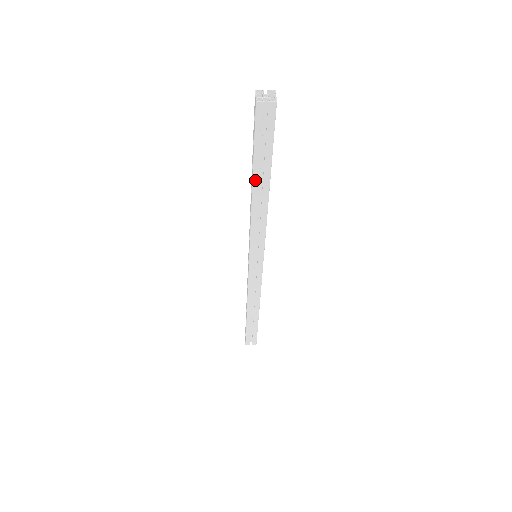
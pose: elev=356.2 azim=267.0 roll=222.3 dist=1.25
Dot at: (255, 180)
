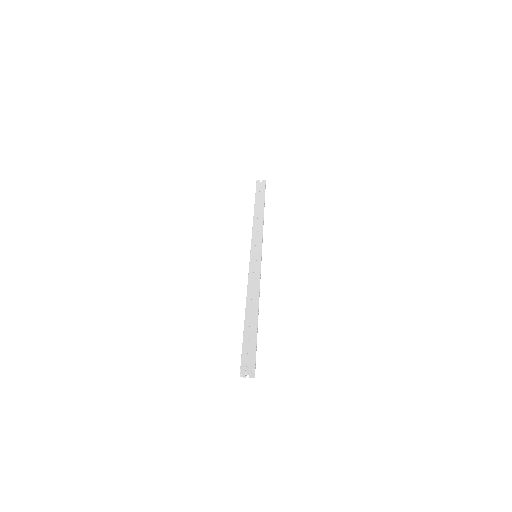
Dot at: occluded
